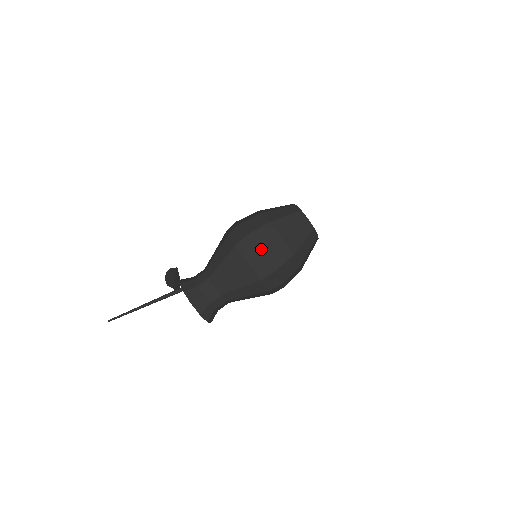
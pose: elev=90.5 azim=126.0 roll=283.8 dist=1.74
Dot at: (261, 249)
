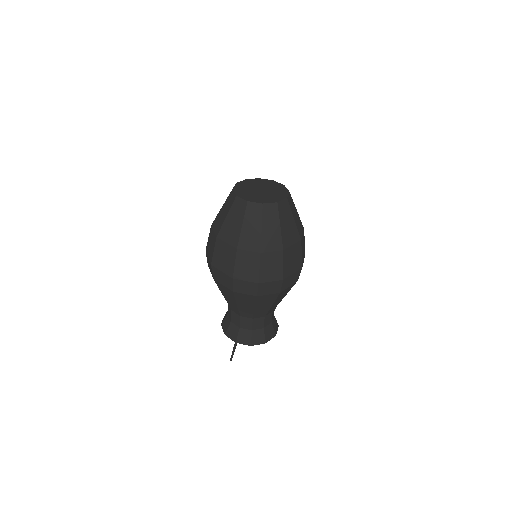
Dot at: (211, 261)
